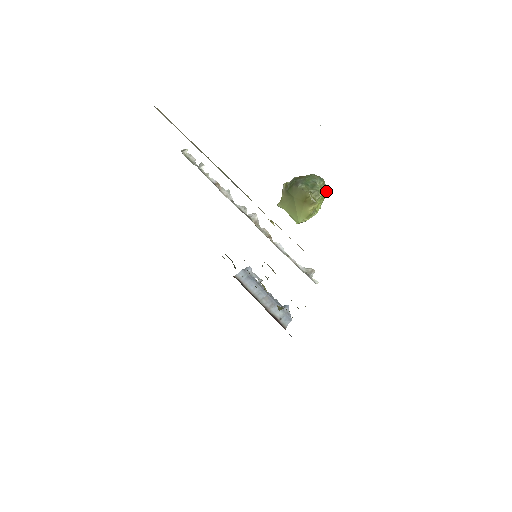
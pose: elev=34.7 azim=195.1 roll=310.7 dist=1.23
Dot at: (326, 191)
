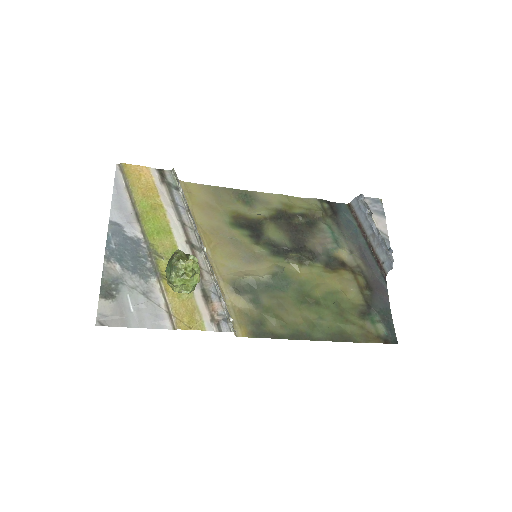
Dot at: (190, 273)
